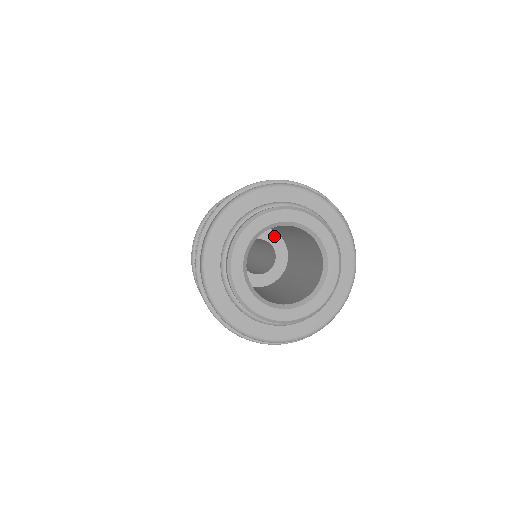
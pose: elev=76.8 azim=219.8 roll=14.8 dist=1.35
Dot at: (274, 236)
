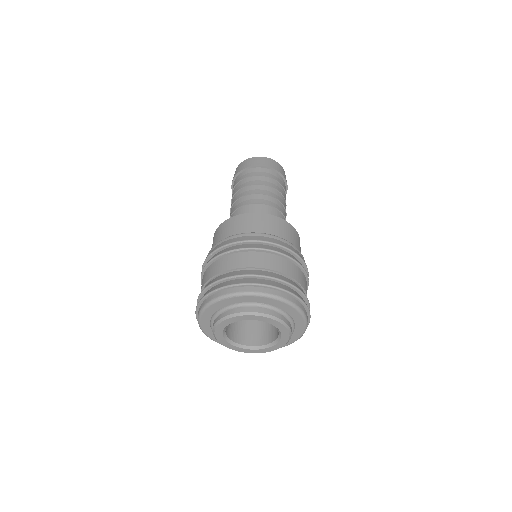
Dot at: occluded
